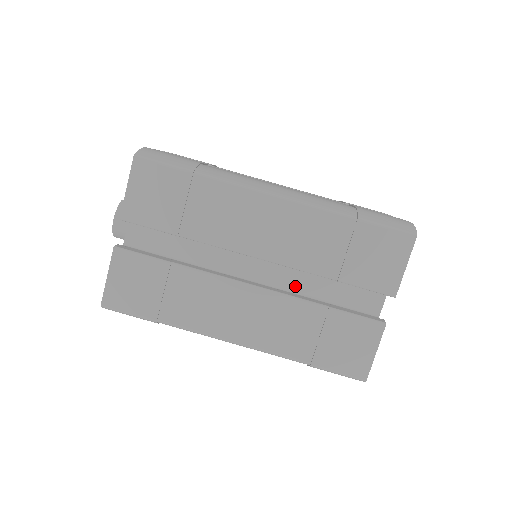
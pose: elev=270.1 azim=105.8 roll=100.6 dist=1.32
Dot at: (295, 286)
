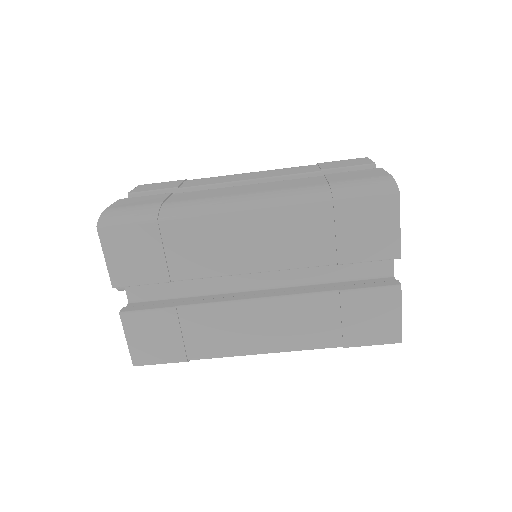
Dot at: (301, 279)
